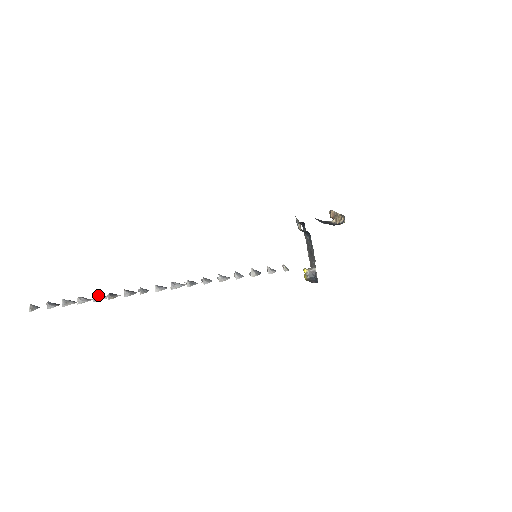
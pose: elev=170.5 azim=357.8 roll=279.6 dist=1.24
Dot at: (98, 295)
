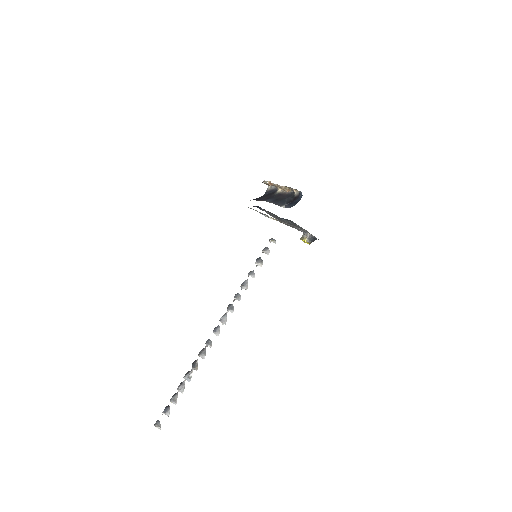
Dot at: (187, 375)
